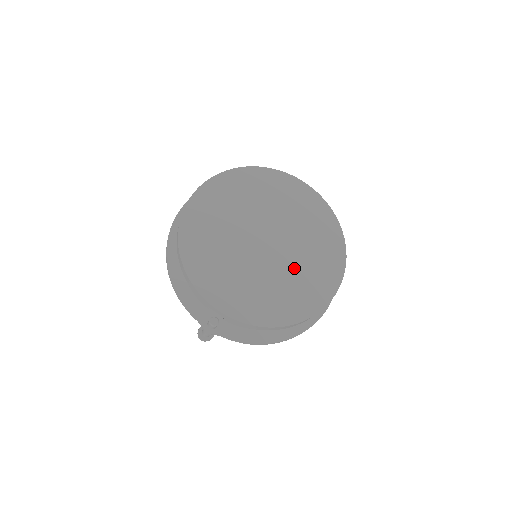
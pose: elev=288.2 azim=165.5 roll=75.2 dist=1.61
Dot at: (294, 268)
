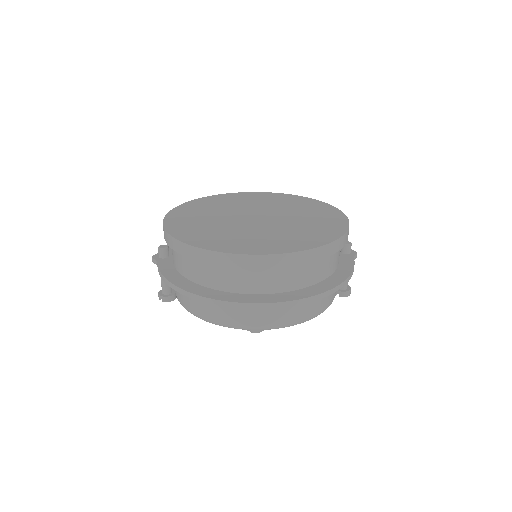
Dot at: (250, 232)
